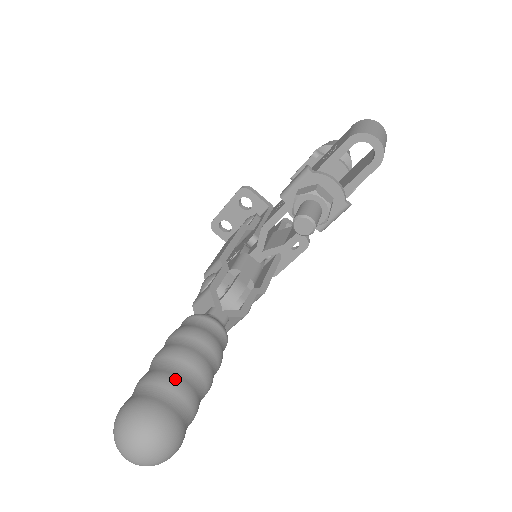
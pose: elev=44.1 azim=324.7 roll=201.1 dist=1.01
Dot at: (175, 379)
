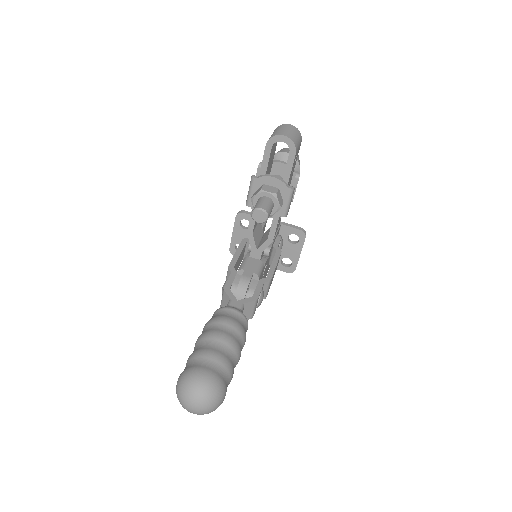
Dot at: (207, 351)
